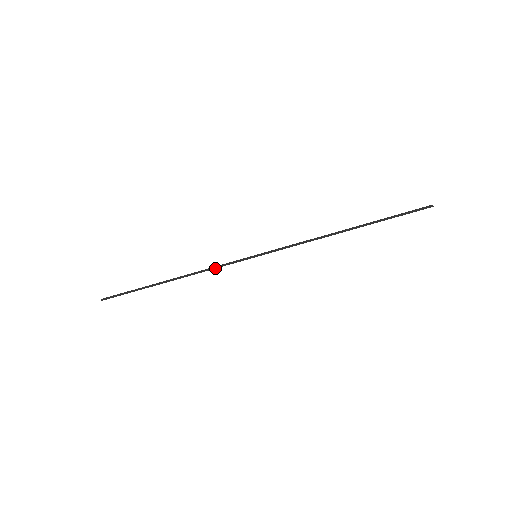
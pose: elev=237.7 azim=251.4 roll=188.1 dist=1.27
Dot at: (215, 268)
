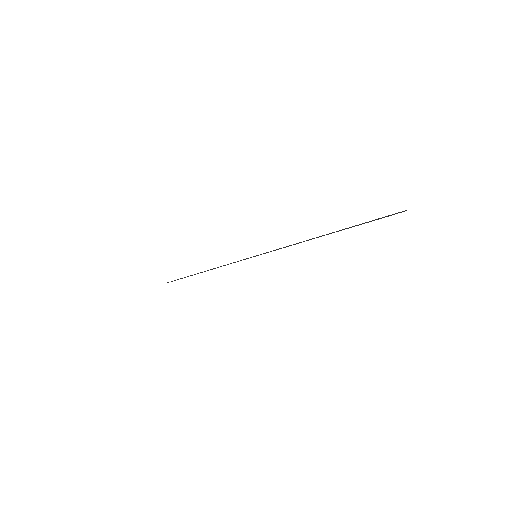
Dot at: occluded
